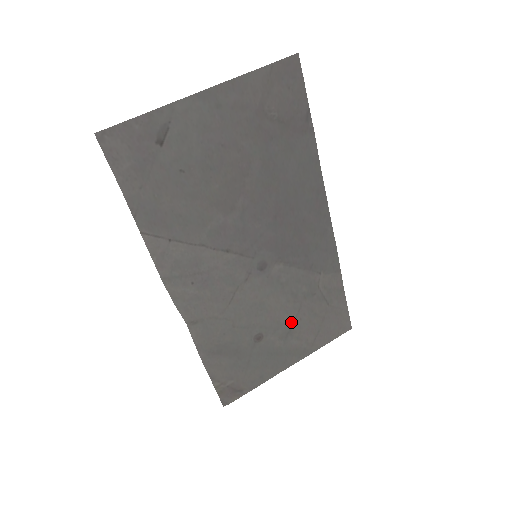
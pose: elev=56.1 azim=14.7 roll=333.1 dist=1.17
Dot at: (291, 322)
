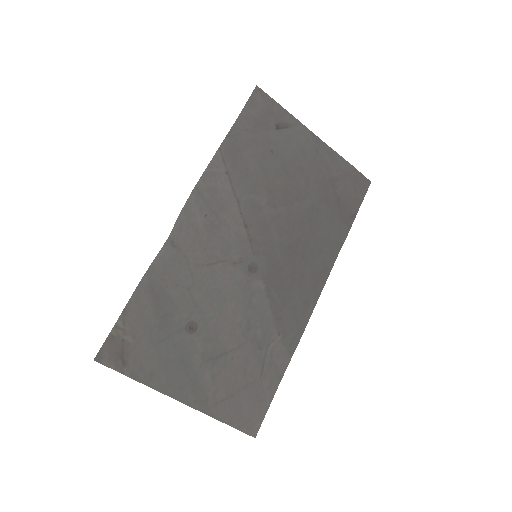
Dot at: (224, 350)
